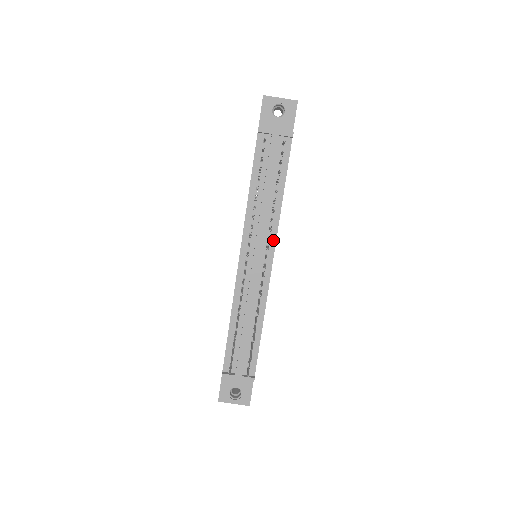
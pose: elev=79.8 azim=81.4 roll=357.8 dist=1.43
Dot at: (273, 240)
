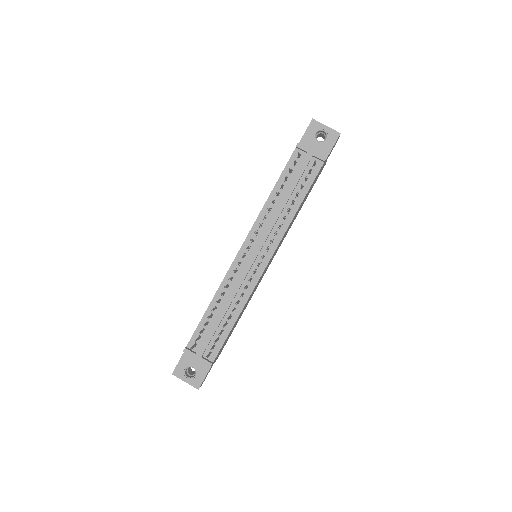
Dot at: (275, 245)
